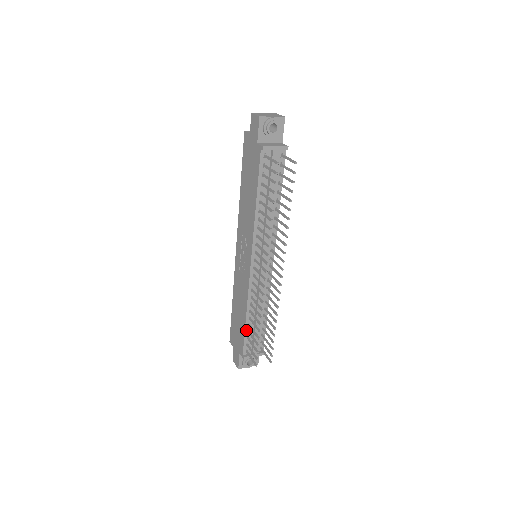
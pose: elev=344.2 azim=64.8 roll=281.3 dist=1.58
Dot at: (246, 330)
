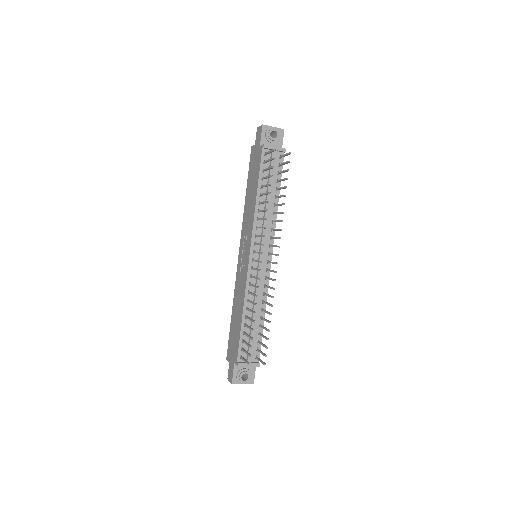
Dot at: (242, 331)
